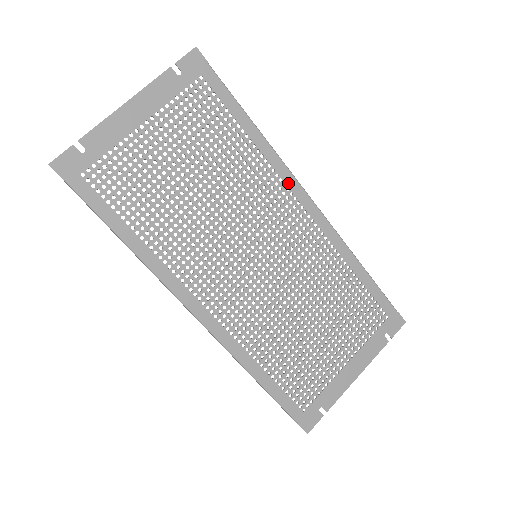
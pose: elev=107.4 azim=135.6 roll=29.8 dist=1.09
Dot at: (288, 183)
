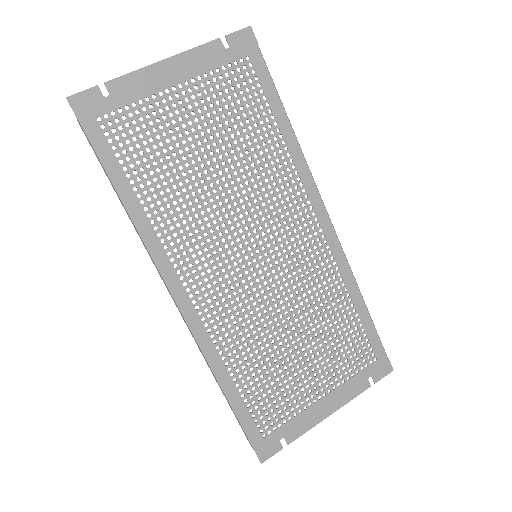
Dot at: (308, 190)
